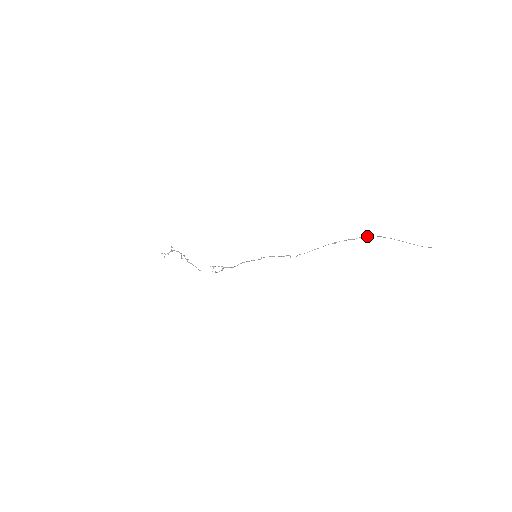
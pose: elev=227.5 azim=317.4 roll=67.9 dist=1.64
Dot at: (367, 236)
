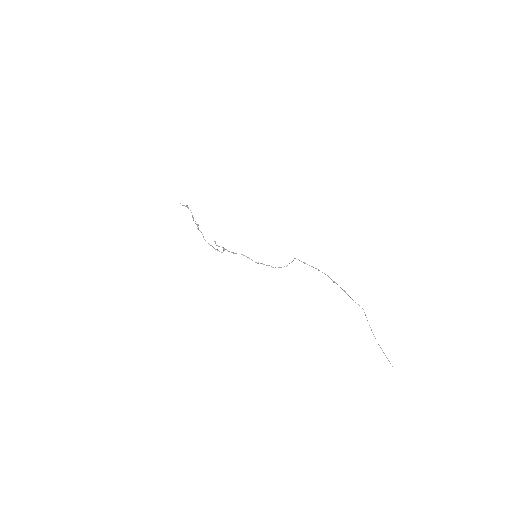
Dot at: (358, 304)
